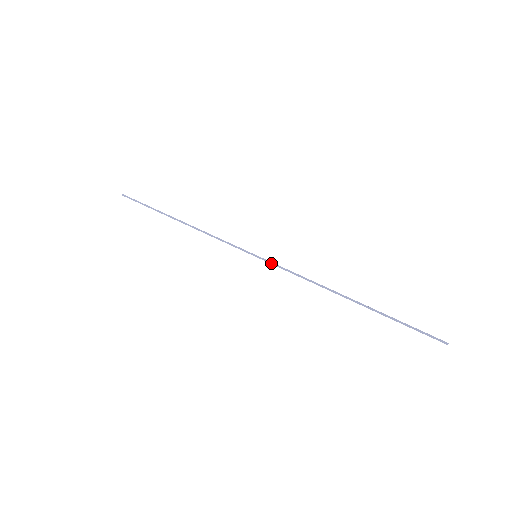
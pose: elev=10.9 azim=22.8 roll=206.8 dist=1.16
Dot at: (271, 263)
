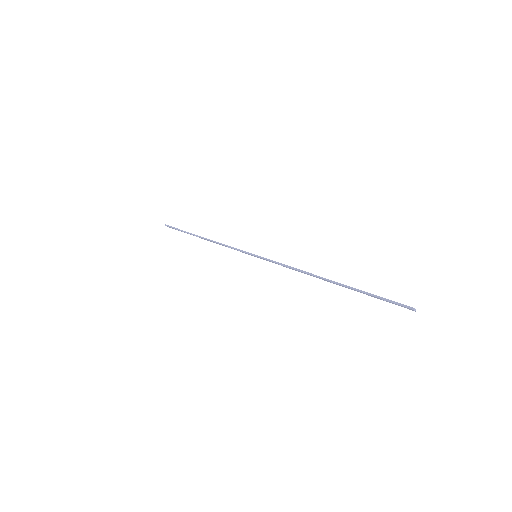
Dot at: (266, 259)
